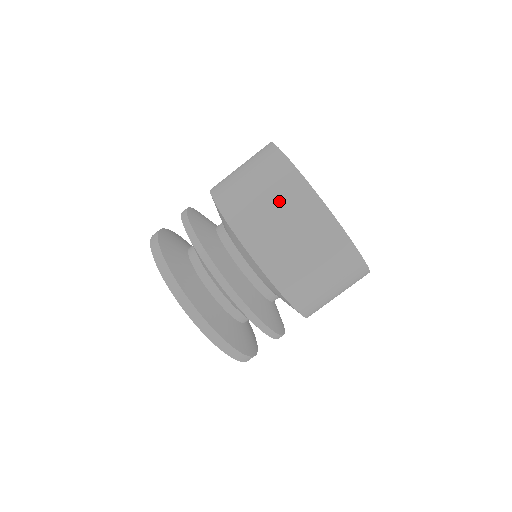
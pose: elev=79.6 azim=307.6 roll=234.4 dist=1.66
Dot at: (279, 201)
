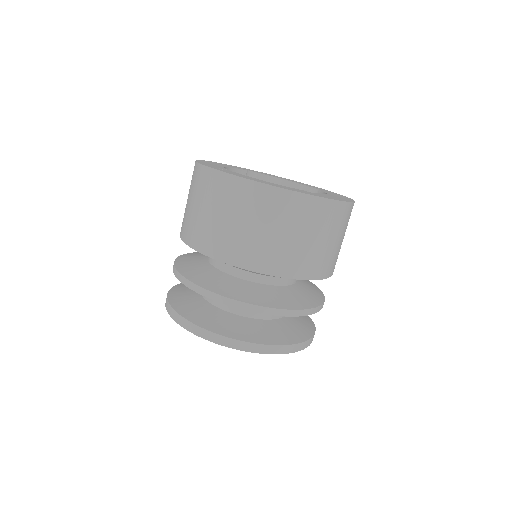
Dot at: (225, 207)
